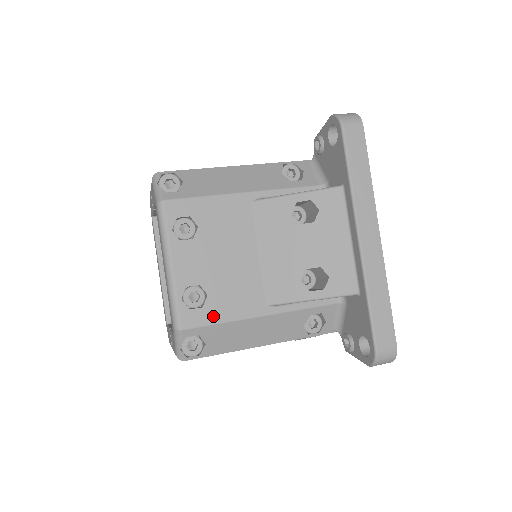
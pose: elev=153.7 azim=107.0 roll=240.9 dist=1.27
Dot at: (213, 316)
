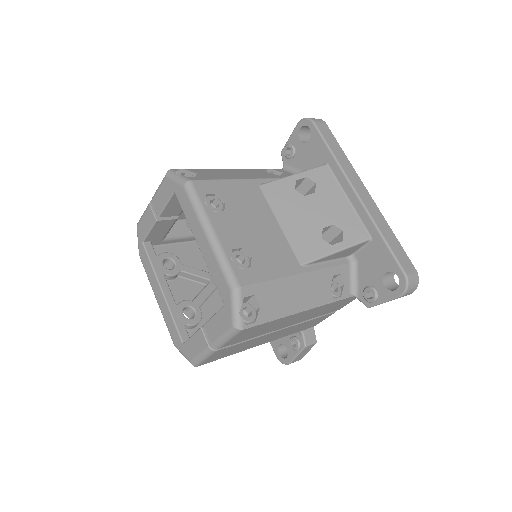
Dot at: (262, 275)
